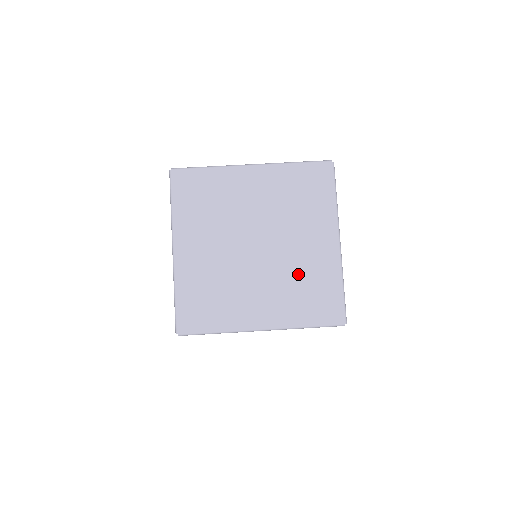
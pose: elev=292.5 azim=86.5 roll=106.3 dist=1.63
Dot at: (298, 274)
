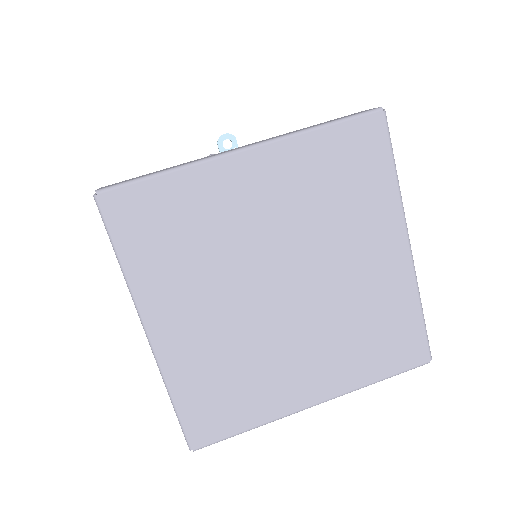
Dot at: (355, 313)
